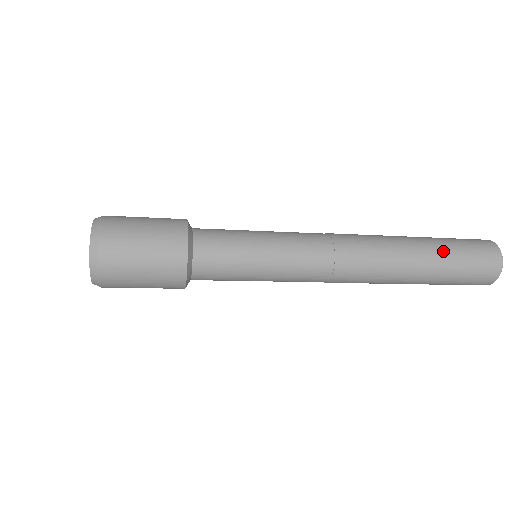
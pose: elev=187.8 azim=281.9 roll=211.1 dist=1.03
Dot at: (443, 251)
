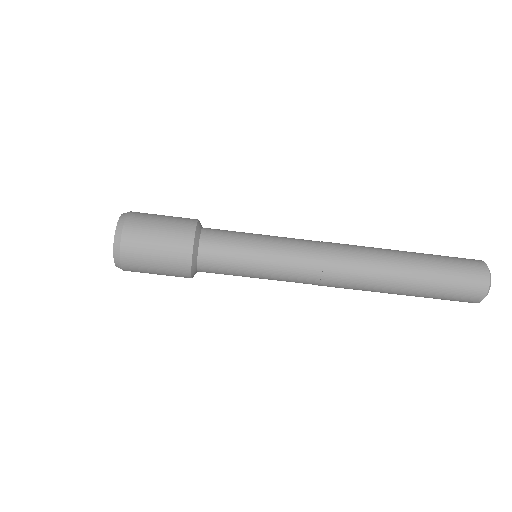
Dot at: occluded
